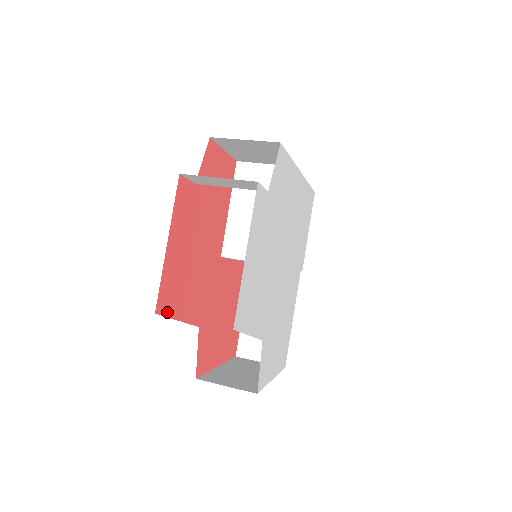
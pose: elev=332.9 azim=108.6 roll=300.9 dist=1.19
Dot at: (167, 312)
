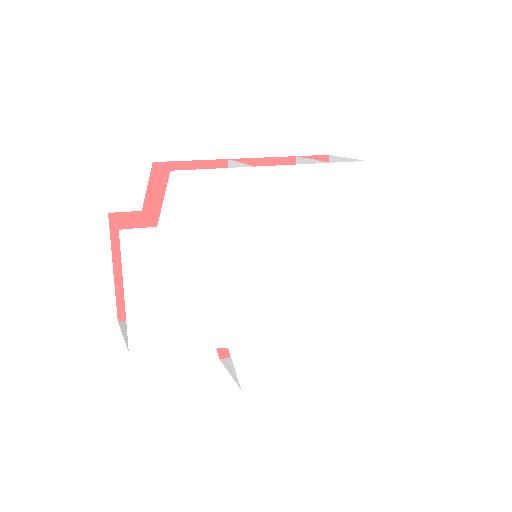
Dot at: occluded
